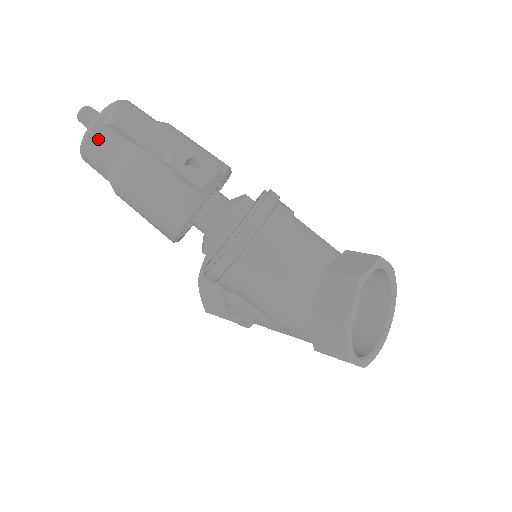
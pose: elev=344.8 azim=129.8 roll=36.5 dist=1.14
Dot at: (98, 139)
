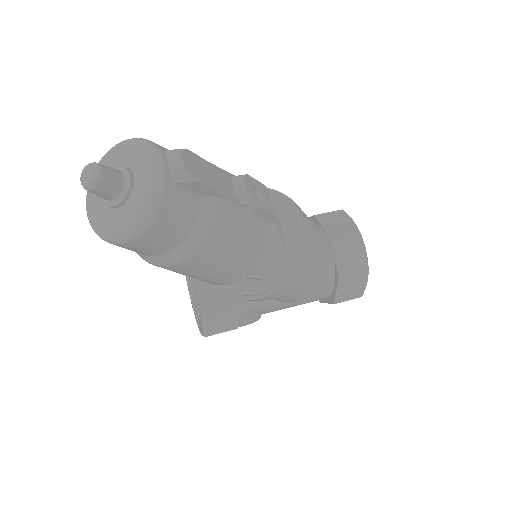
Dot at: (172, 208)
